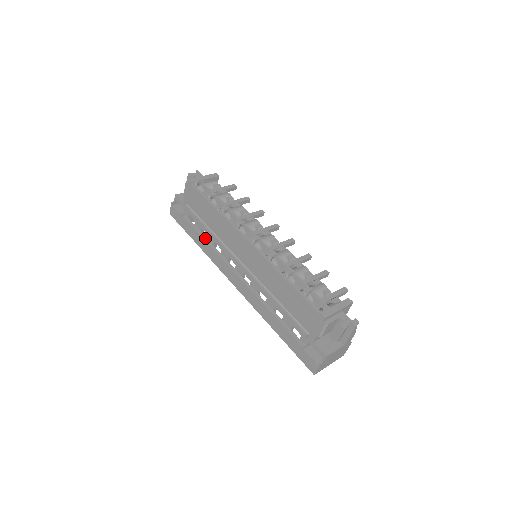
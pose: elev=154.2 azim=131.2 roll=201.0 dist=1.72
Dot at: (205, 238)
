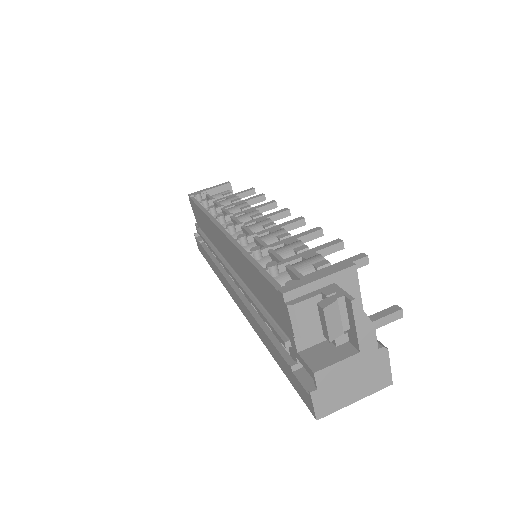
Dot at: (213, 258)
